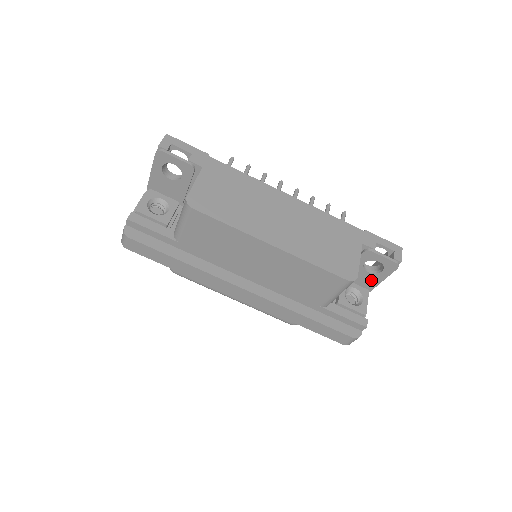
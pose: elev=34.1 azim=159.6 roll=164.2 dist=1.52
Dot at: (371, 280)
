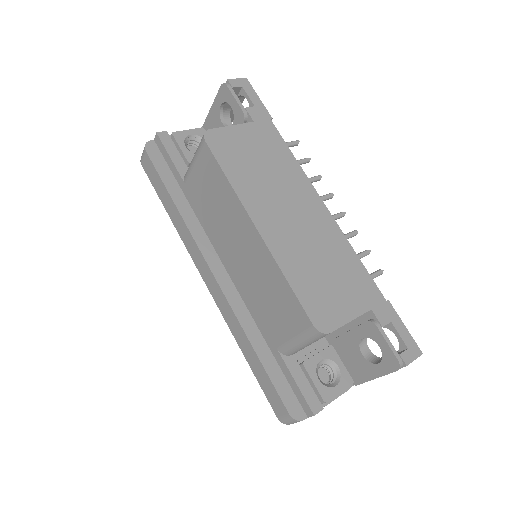
Dot at: (362, 369)
